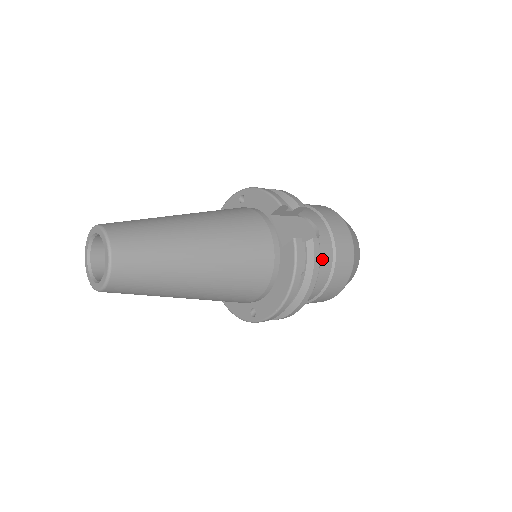
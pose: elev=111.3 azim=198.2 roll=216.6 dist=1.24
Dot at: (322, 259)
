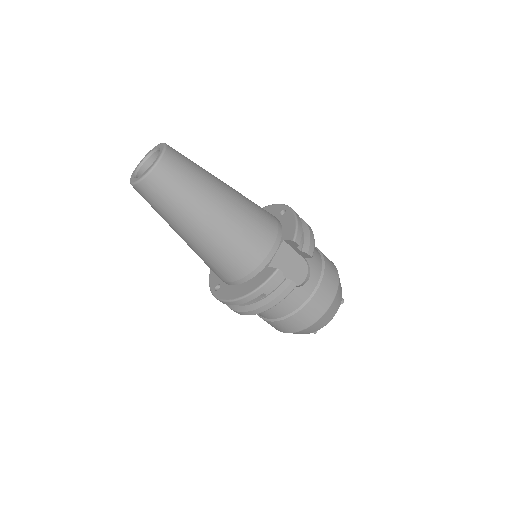
Dot at: (291, 300)
